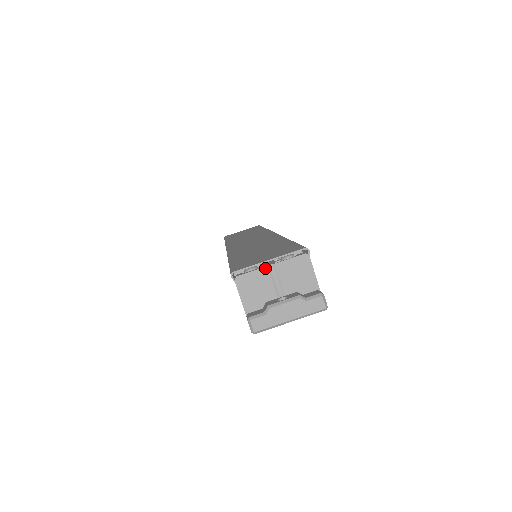
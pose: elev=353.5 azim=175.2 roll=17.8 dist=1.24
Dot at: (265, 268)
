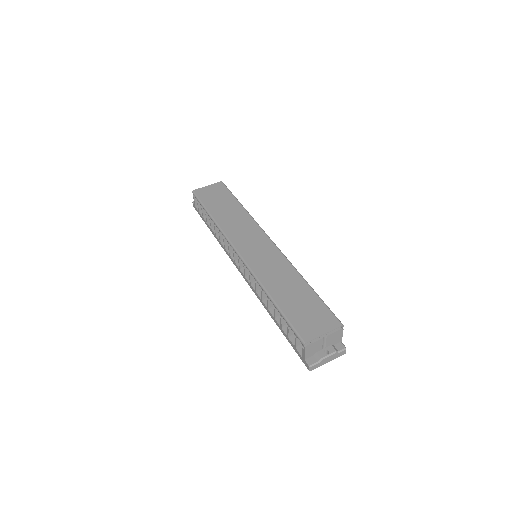
Dot at: (322, 339)
